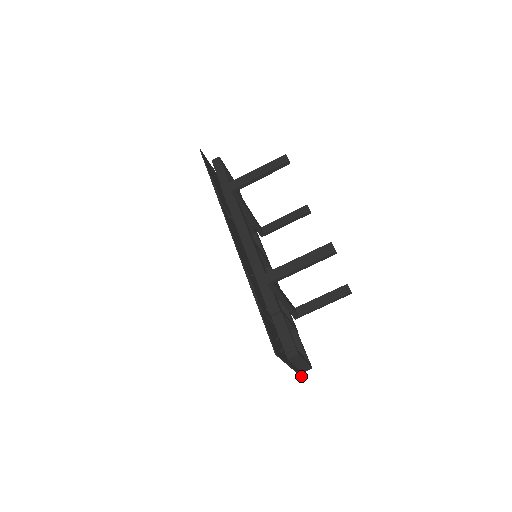
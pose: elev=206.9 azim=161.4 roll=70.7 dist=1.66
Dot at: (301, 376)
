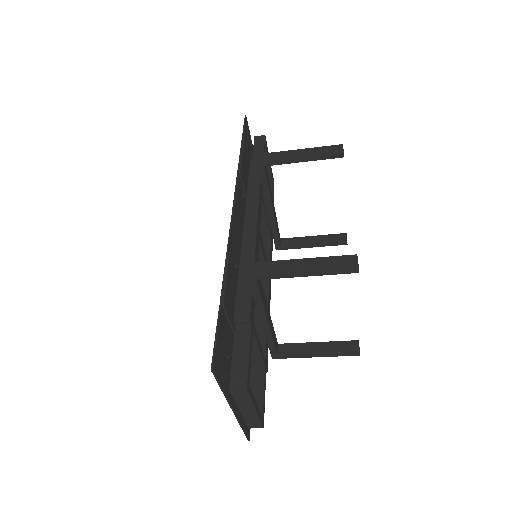
Dot at: (245, 433)
